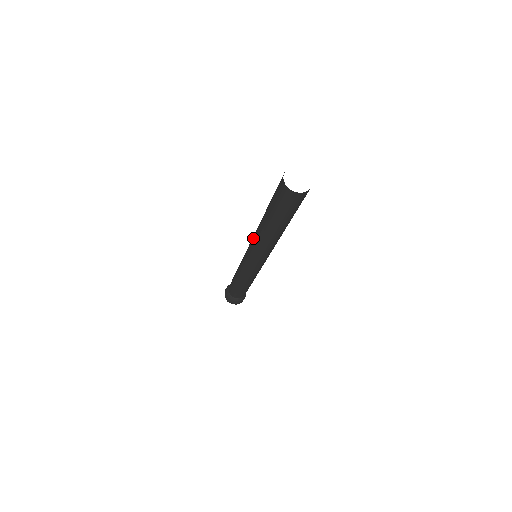
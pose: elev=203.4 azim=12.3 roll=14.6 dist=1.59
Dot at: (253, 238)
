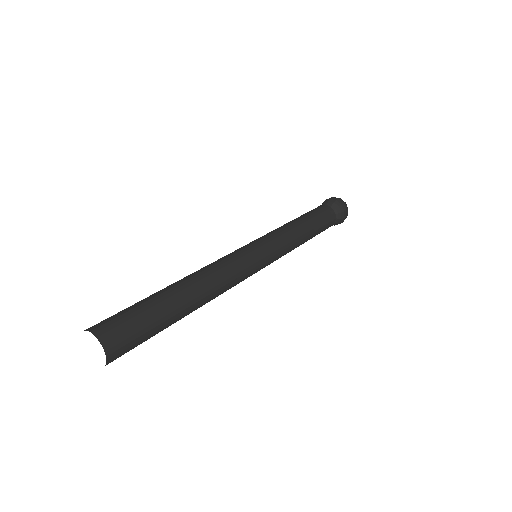
Dot at: occluded
